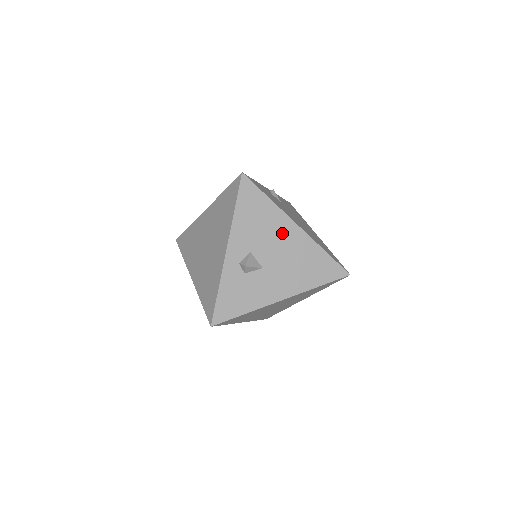
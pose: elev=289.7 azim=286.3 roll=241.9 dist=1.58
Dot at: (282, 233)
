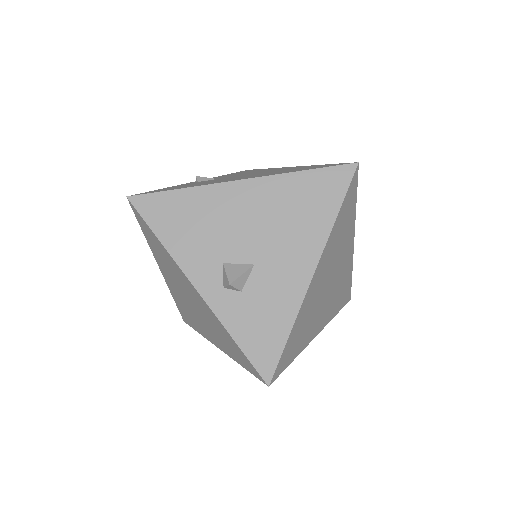
Dot at: (233, 207)
